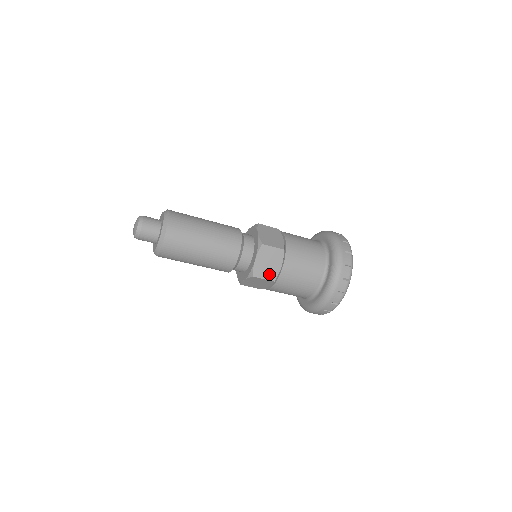
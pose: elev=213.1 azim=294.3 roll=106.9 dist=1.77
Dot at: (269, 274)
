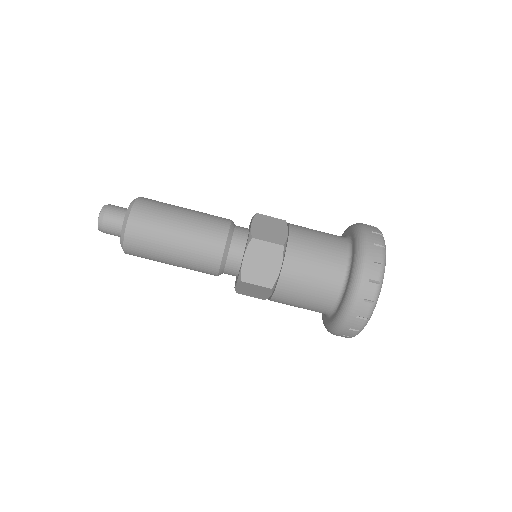
Dot at: (274, 238)
